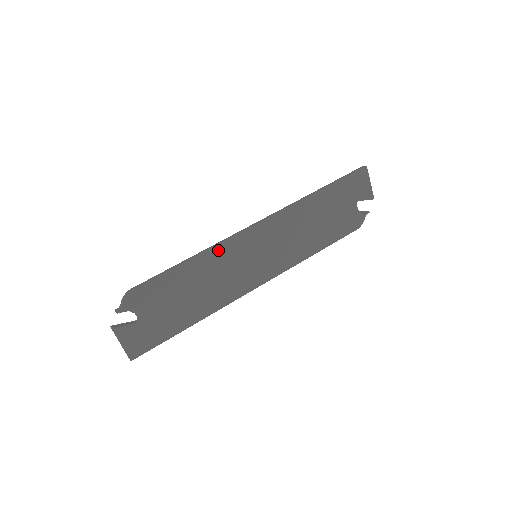
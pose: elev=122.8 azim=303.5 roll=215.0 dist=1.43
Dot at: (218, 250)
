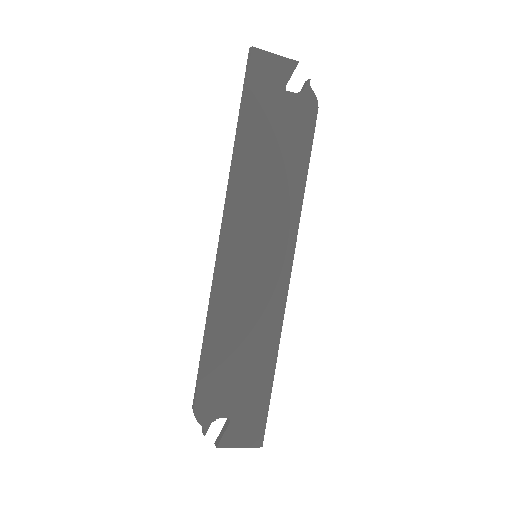
Dot at: (217, 297)
